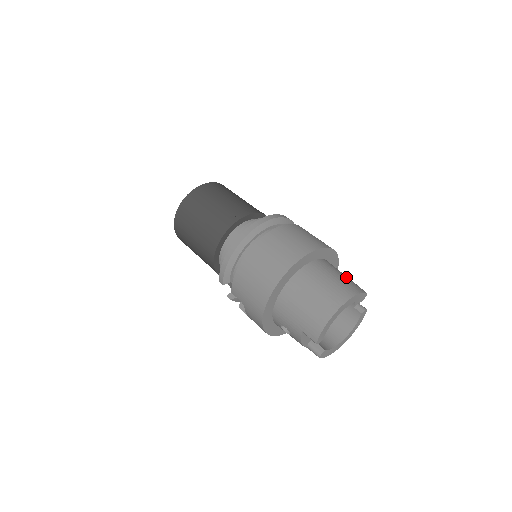
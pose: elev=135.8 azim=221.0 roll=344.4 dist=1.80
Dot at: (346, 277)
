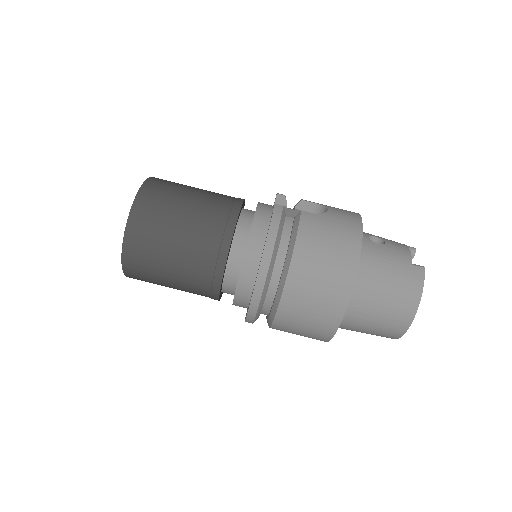
Dot at: (394, 265)
